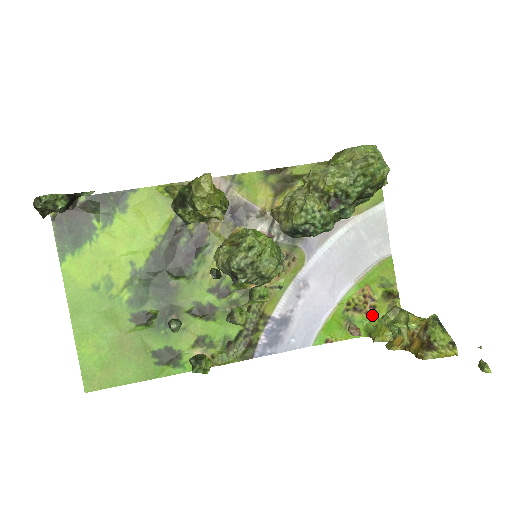
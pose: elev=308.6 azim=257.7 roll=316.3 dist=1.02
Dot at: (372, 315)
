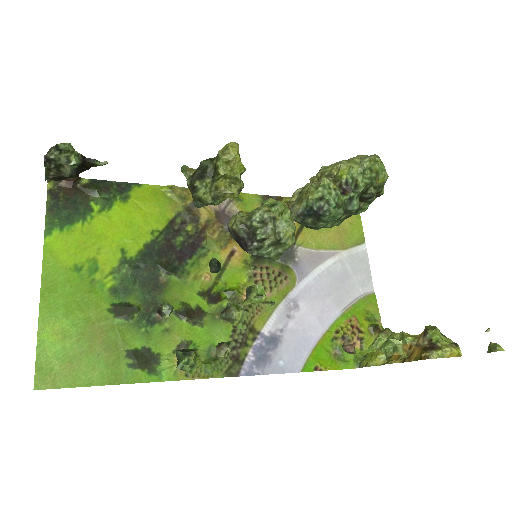
Dot at: (360, 347)
